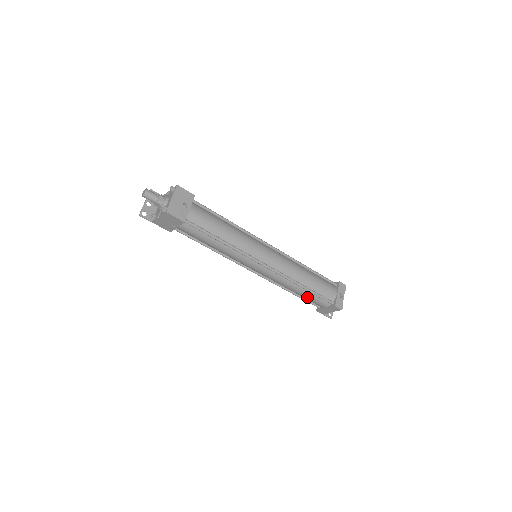
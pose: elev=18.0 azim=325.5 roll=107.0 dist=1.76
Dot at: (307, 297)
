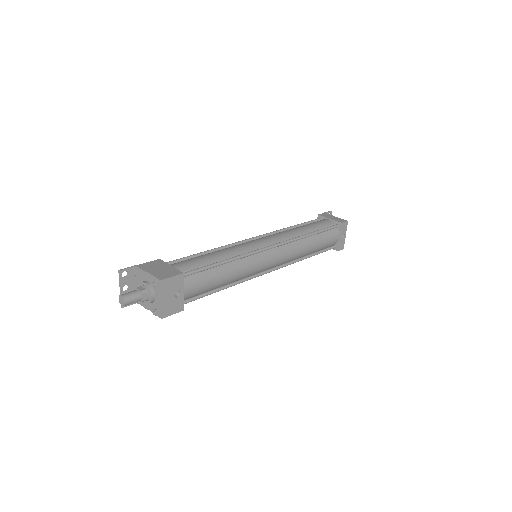
Dot at: occluded
